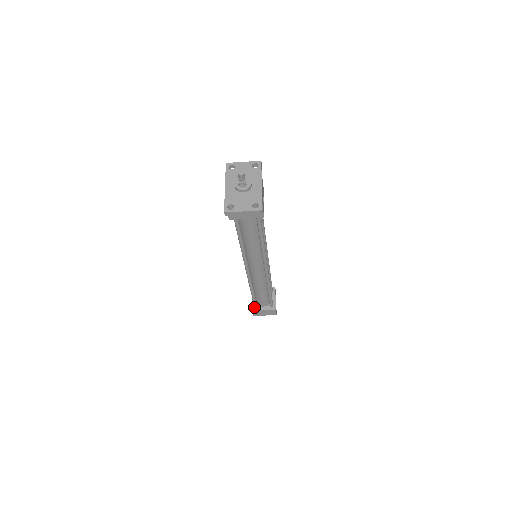
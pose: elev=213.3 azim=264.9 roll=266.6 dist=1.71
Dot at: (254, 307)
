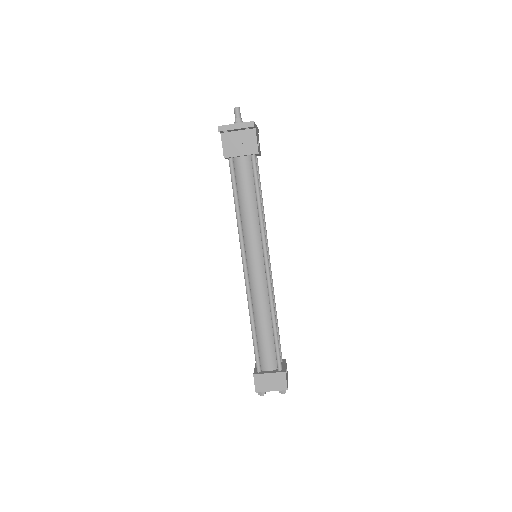
Dot at: (257, 372)
